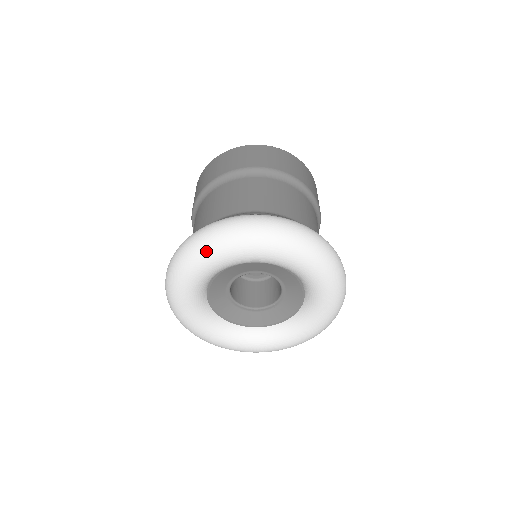
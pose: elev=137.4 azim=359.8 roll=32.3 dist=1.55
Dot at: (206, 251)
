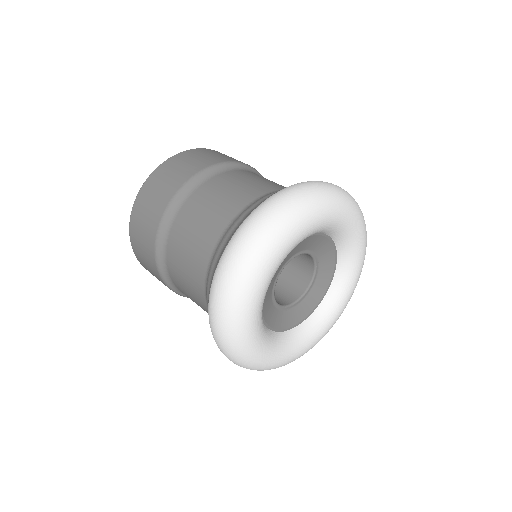
Dot at: (237, 334)
